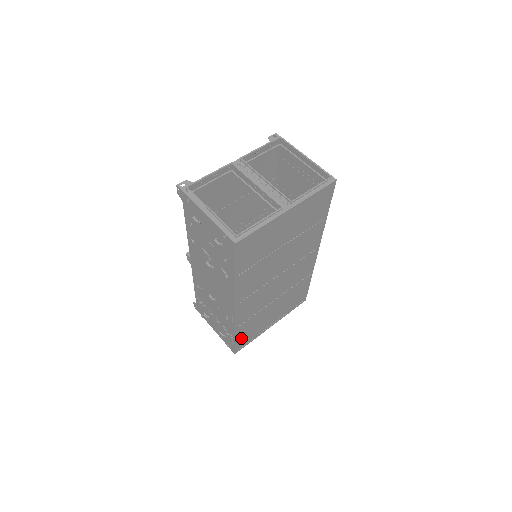
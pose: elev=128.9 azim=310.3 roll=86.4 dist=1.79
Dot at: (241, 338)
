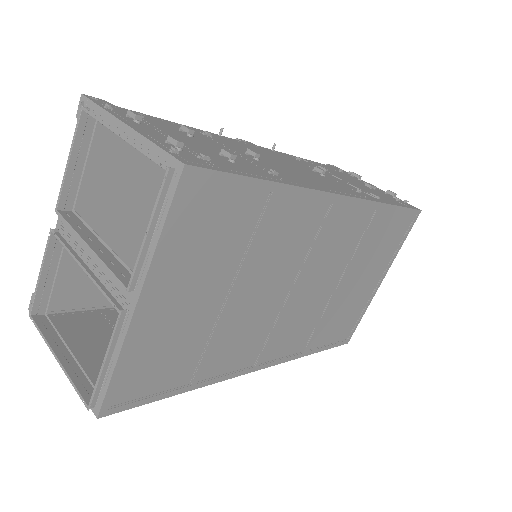
Dot at: (333, 338)
